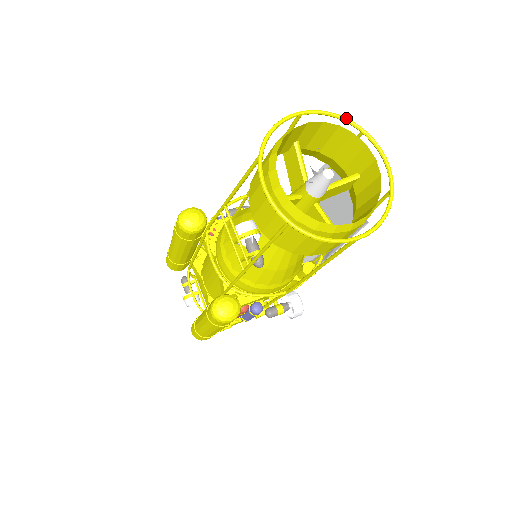
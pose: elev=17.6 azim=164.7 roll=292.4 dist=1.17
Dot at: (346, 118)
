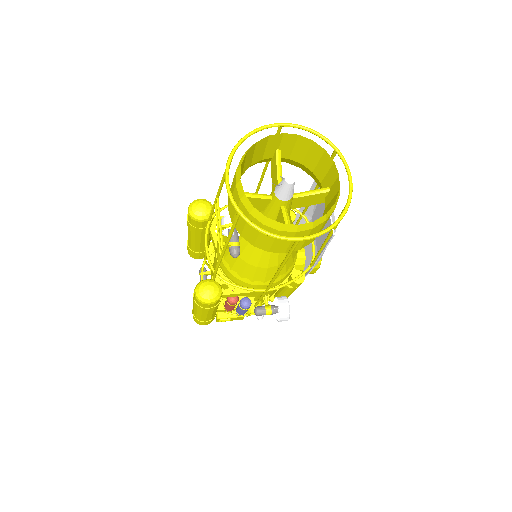
Dot at: (323, 136)
